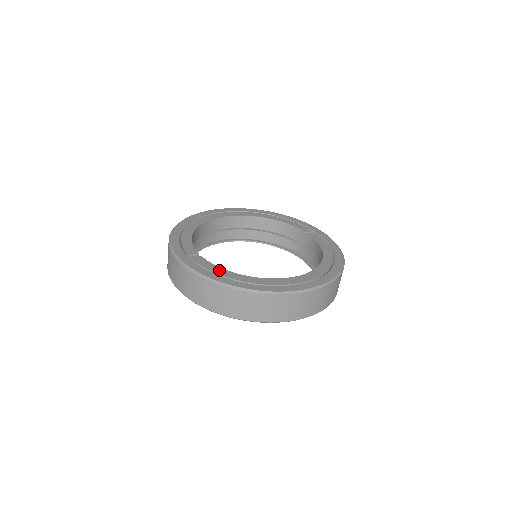
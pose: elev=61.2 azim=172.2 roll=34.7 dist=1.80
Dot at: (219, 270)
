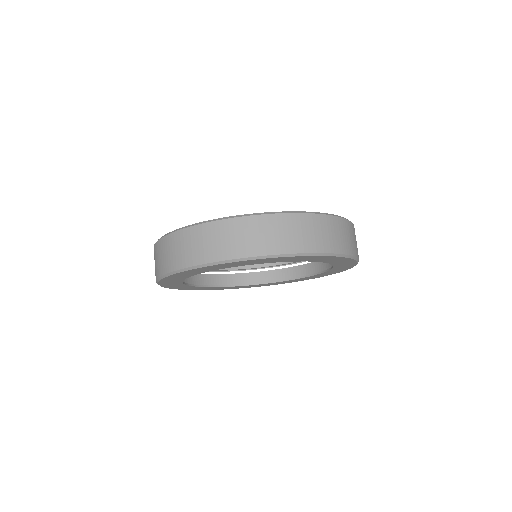
Dot at: occluded
